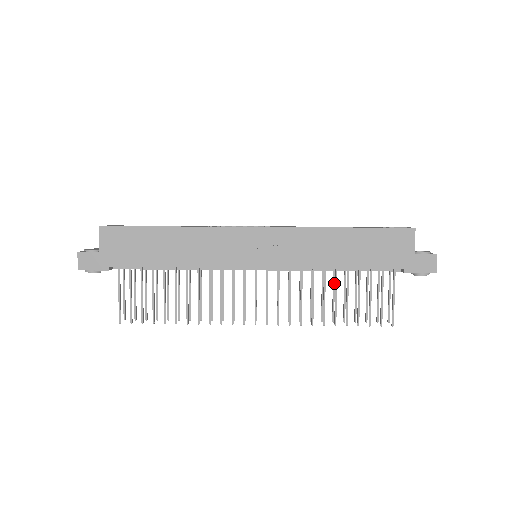
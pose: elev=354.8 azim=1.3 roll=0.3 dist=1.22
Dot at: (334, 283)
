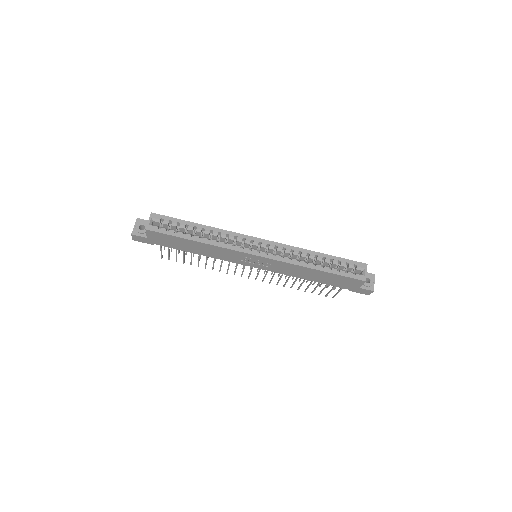
Dot at: occluded
